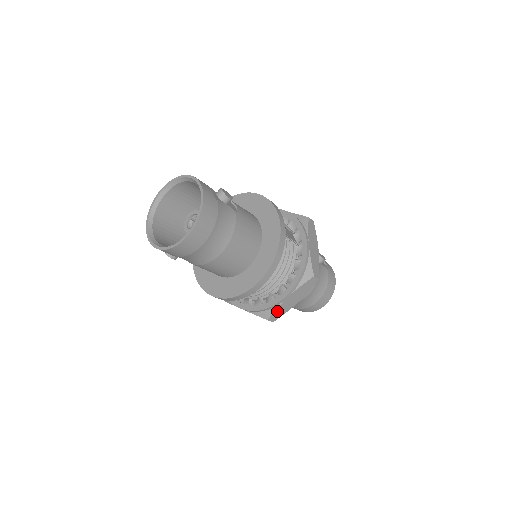
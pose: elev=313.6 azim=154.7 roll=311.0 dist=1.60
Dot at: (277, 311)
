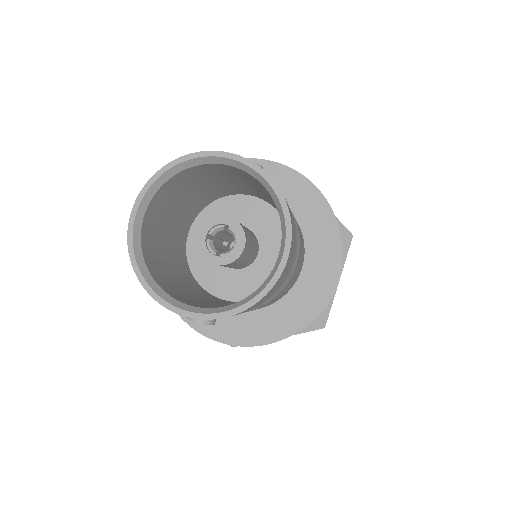
Dot at: (330, 308)
